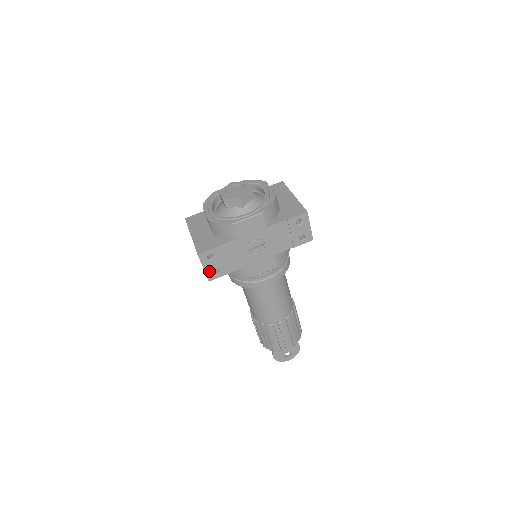
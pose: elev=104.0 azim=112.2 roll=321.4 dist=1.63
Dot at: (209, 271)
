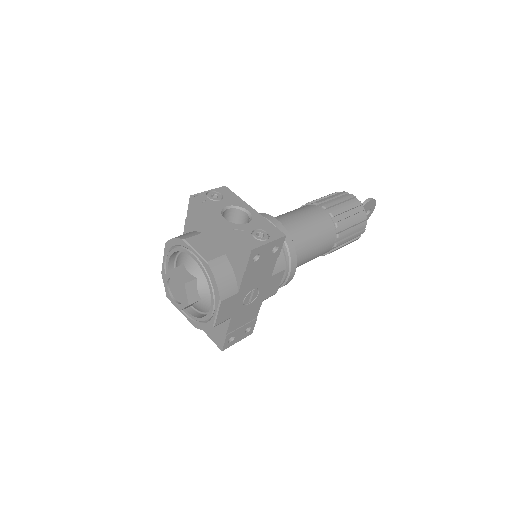
Dot at: (243, 336)
